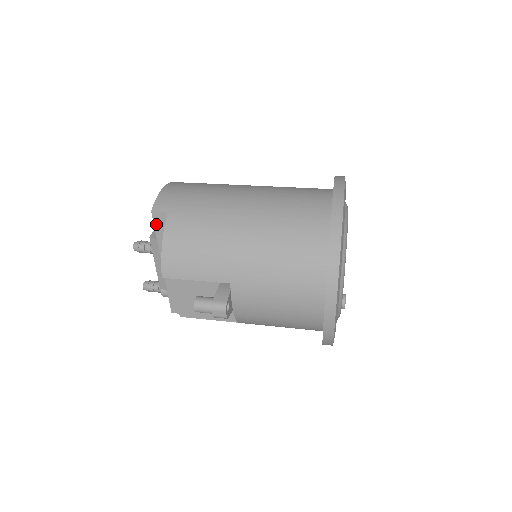
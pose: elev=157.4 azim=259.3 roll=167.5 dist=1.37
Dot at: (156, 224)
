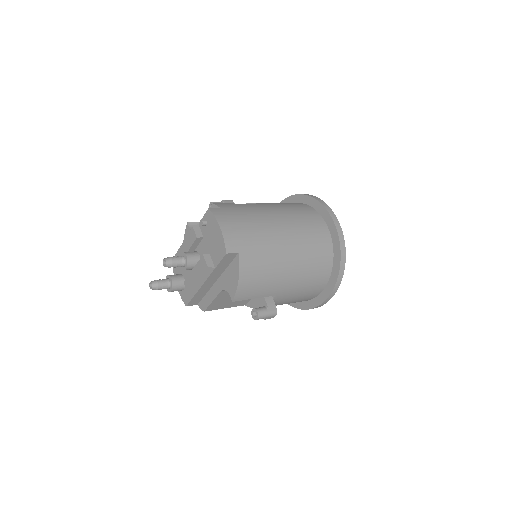
Dot at: (223, 260)
